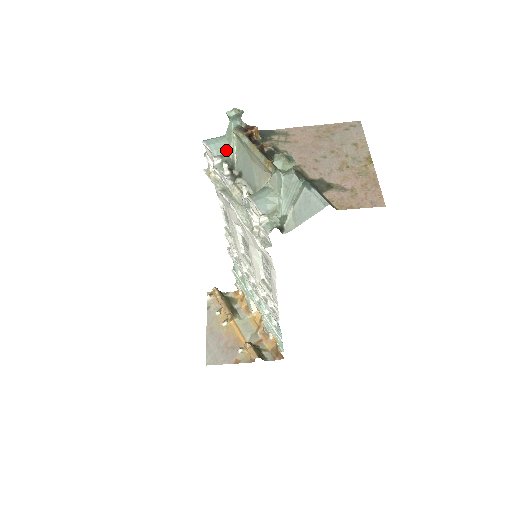
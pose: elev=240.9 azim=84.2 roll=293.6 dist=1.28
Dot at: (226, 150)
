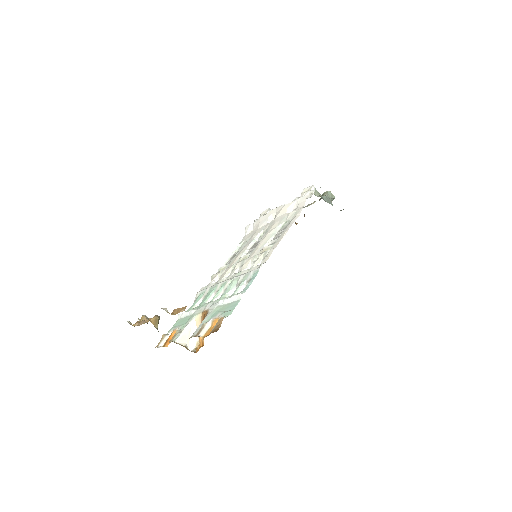
Dot at: occluded
